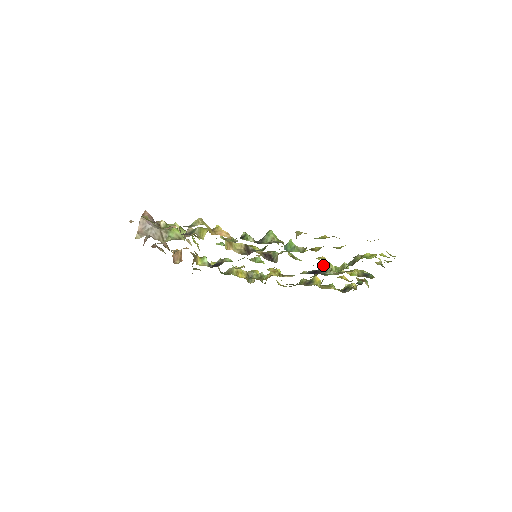
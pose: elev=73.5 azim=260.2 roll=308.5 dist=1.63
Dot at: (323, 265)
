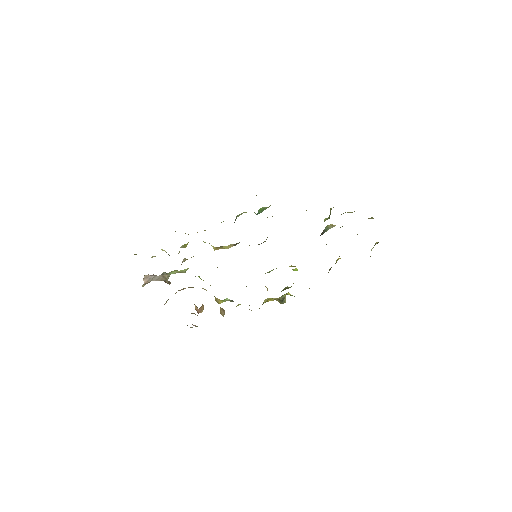
Dot at: occluded
